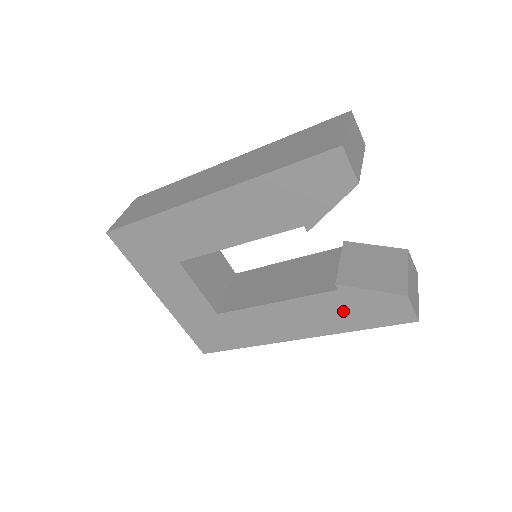
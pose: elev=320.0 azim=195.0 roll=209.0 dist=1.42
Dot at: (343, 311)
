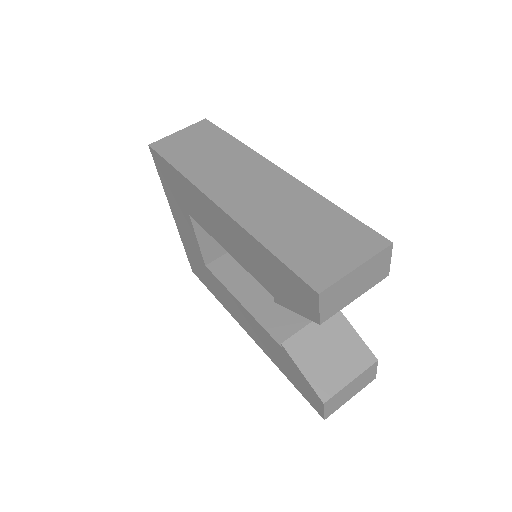
Dot at: (280, 358)
